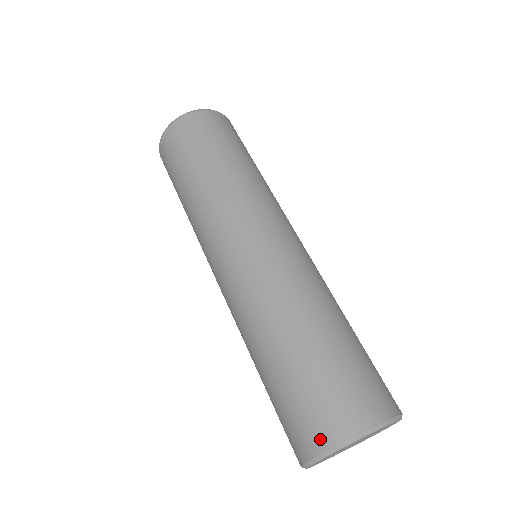
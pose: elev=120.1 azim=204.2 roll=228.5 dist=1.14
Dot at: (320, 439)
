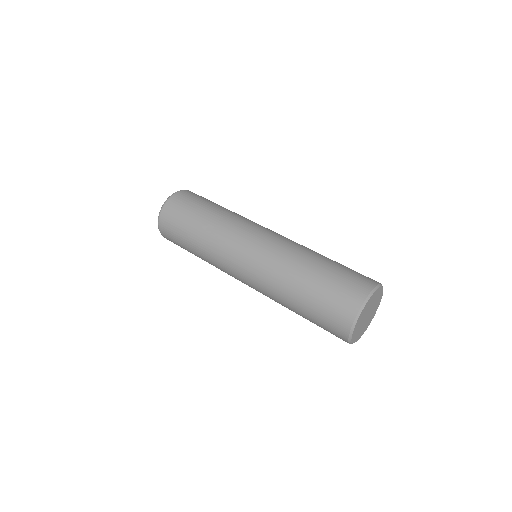
Dot at: (351, 311)
